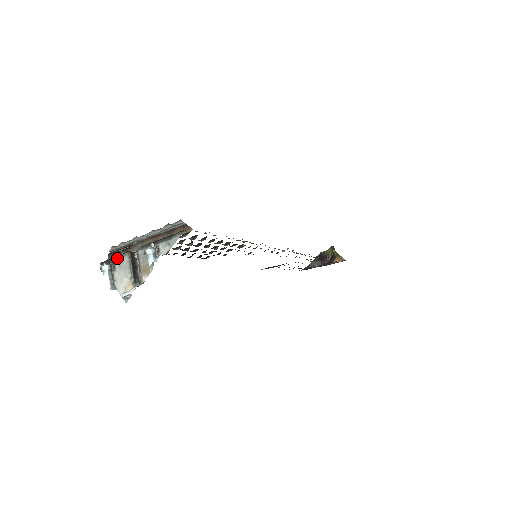
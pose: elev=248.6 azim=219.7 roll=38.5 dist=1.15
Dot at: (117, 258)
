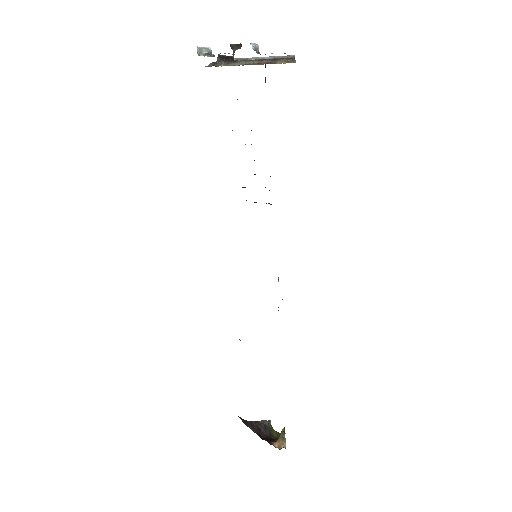
Dot at: occluded
